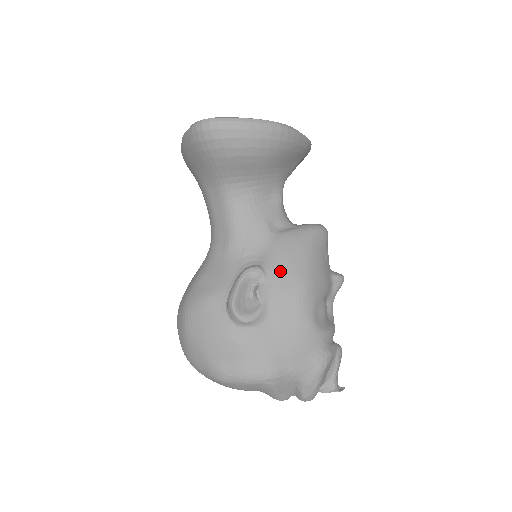
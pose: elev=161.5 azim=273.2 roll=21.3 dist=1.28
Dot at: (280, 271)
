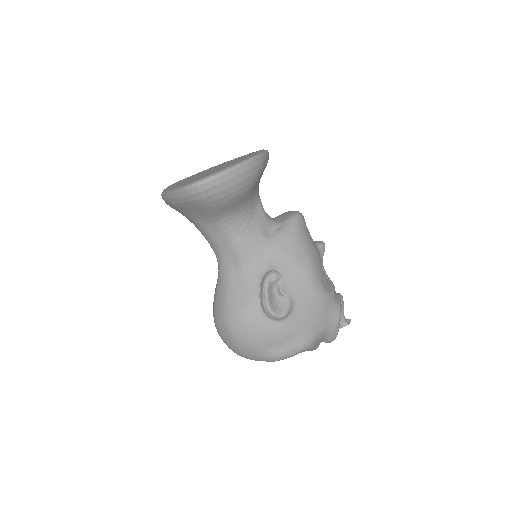
Dot at: (290, 267)
